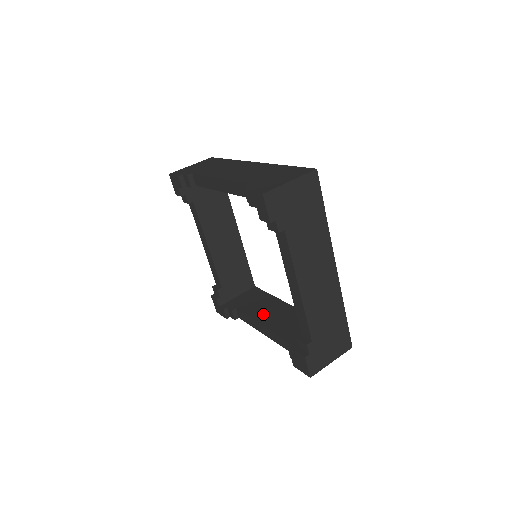
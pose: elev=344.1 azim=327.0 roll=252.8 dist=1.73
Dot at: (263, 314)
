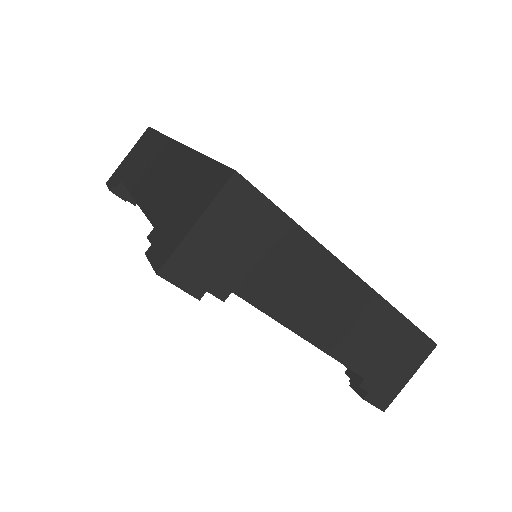
Dot at: occluded
